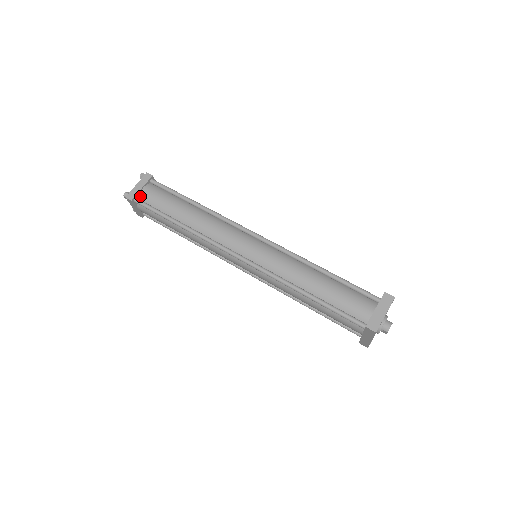
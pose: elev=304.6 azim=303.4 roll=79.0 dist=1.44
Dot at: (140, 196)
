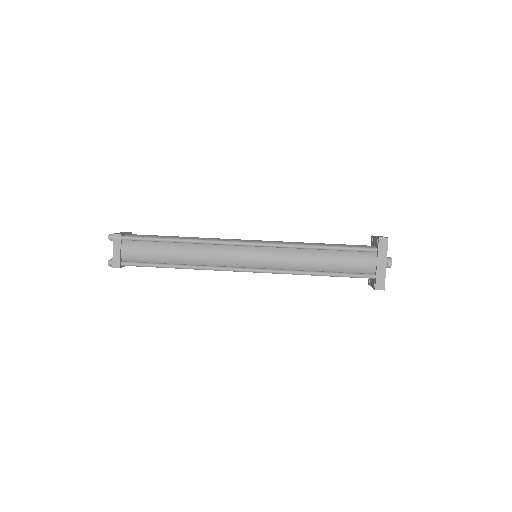
Dot at: occluded
